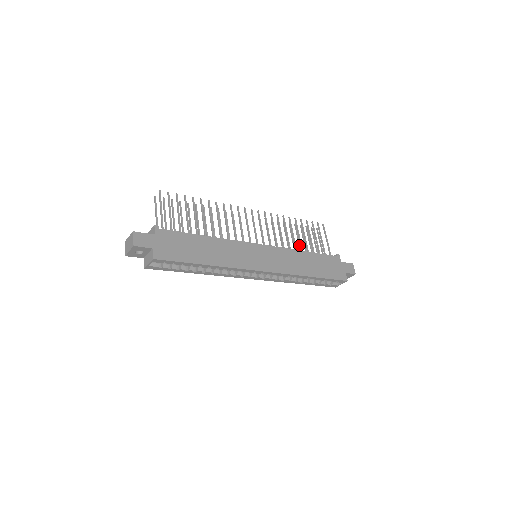
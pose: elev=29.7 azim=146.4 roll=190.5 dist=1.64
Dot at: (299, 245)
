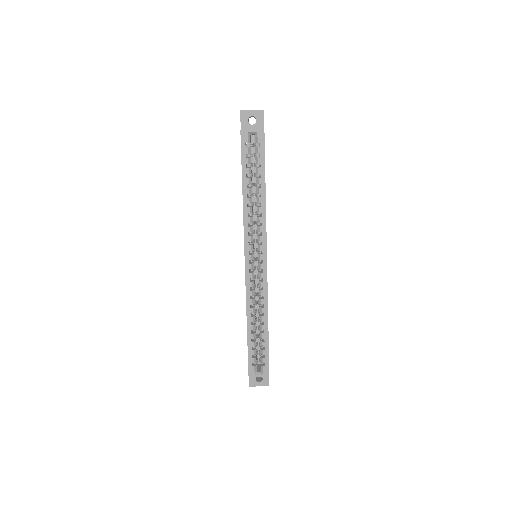
Dot at: occluded
